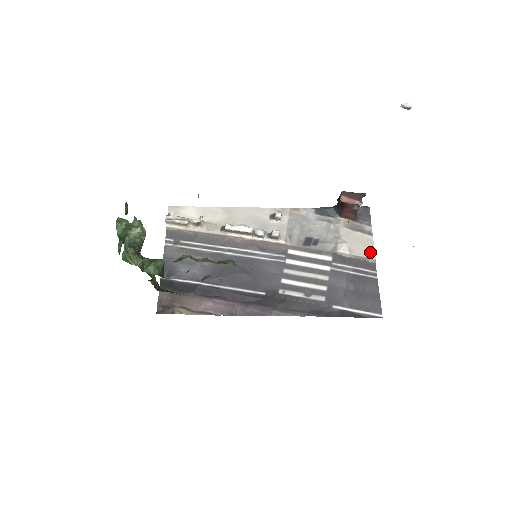
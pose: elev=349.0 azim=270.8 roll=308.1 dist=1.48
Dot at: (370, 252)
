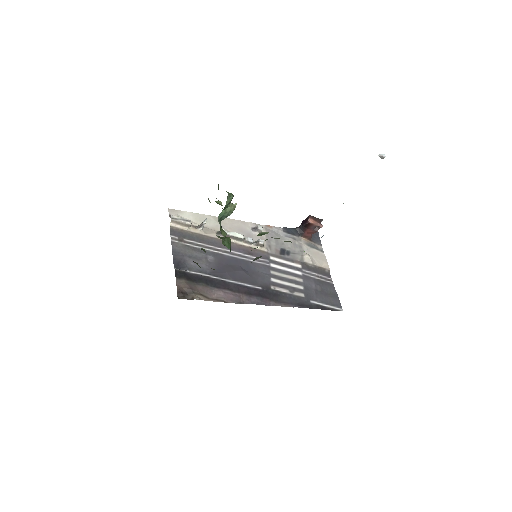
Dot at: (325, 264)
